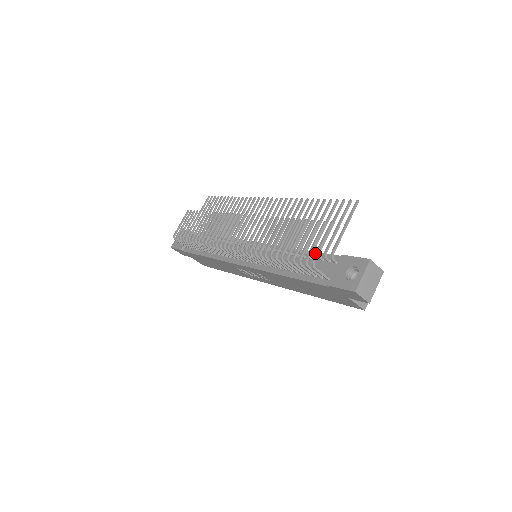
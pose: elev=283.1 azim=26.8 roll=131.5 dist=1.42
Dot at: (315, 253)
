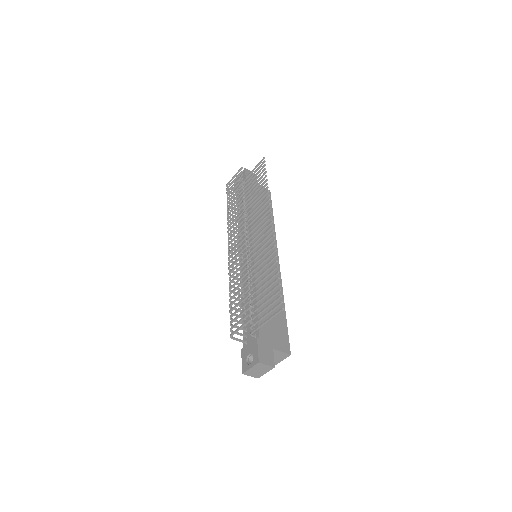
Dot at: (234, 331)
